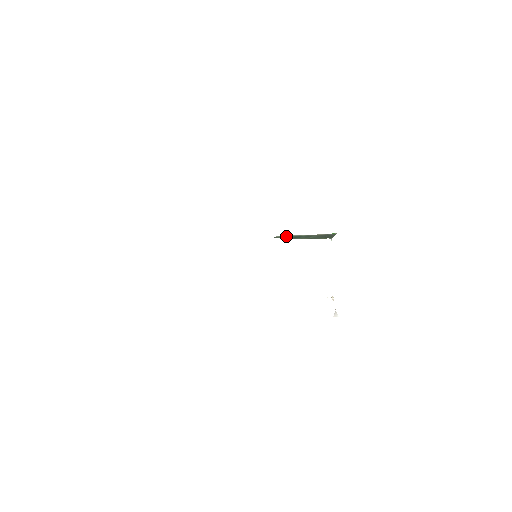
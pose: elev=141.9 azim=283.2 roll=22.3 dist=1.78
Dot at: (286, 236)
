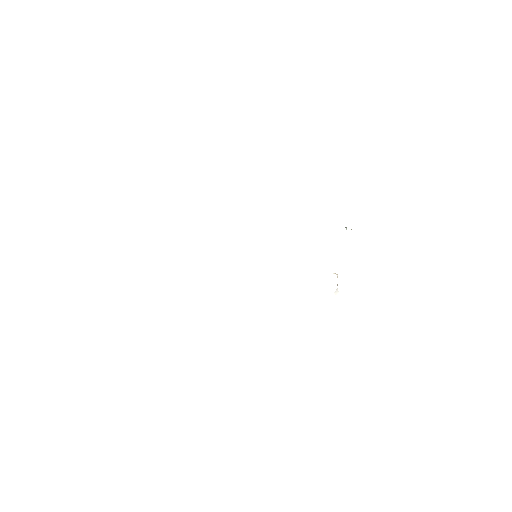
Dot at: occluded
